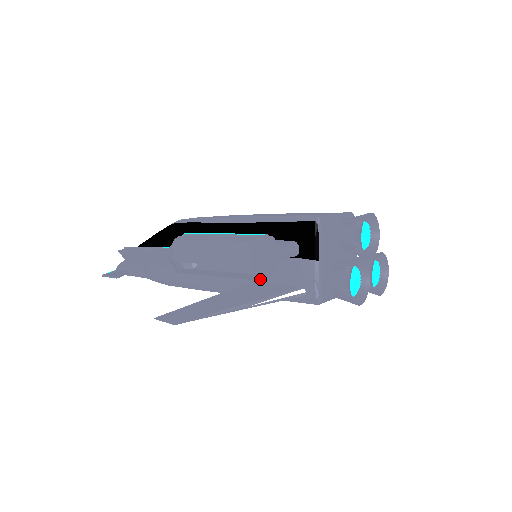
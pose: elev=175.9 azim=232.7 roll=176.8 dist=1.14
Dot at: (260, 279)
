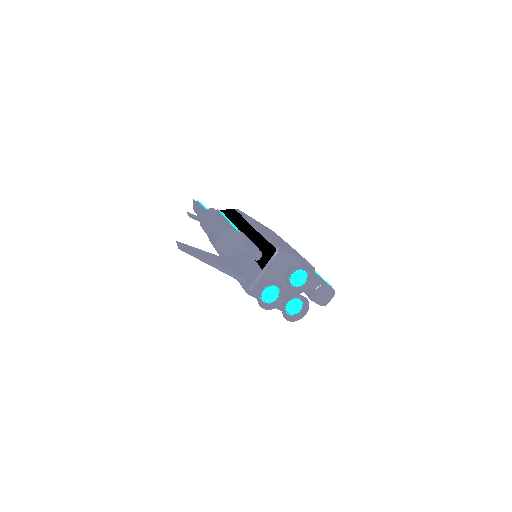
Dot at: (220, 250)
